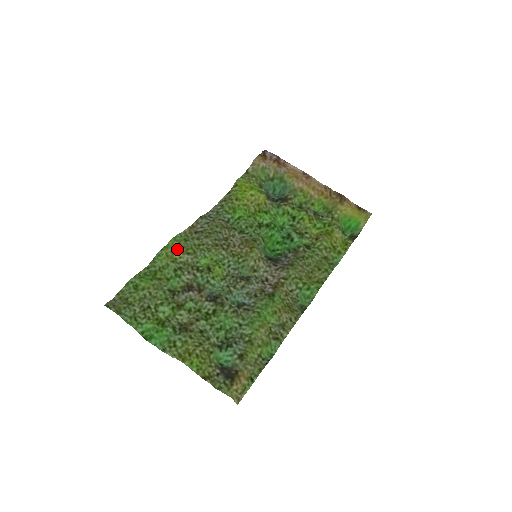
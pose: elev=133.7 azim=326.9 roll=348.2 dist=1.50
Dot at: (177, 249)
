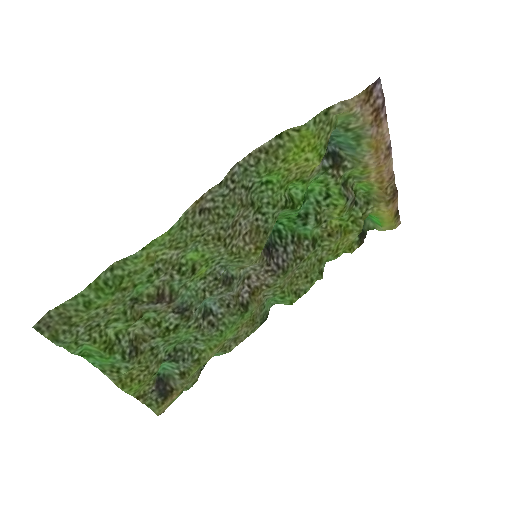
Dot at: (165, 245)
